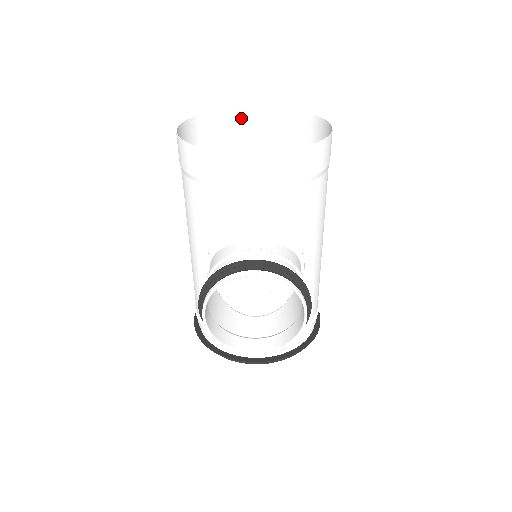
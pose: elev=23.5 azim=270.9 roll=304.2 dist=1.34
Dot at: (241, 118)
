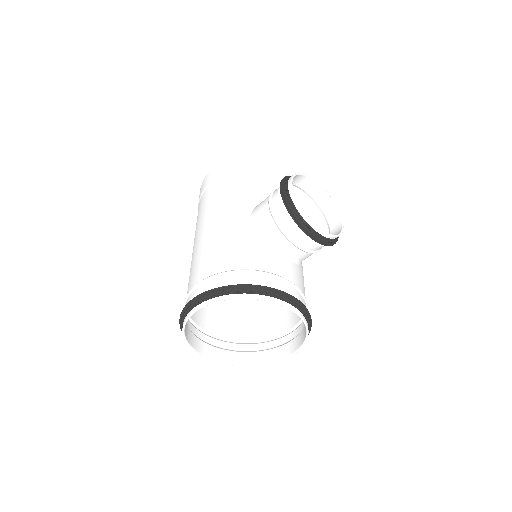
Dot at: occluded
